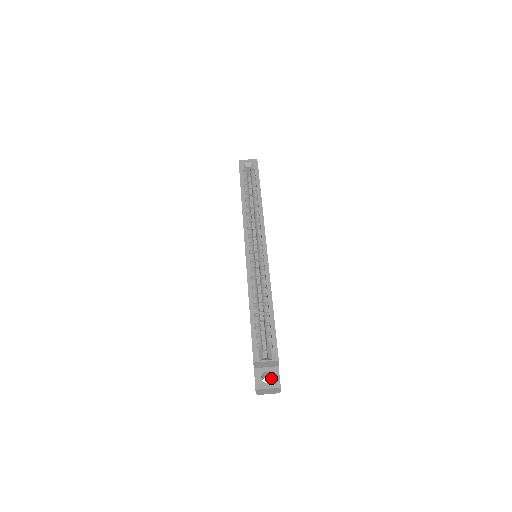
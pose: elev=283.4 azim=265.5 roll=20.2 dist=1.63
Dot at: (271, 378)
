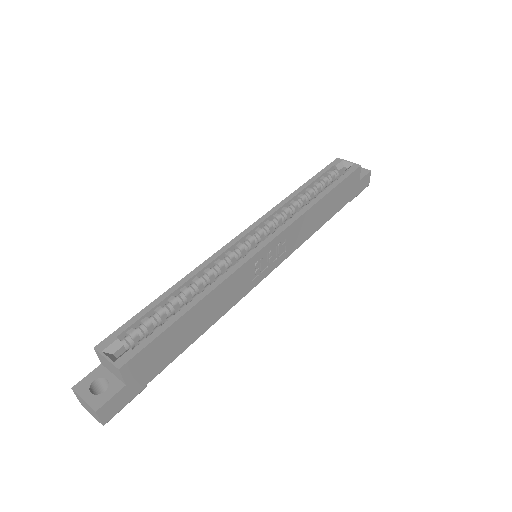
Dot at: occluded
